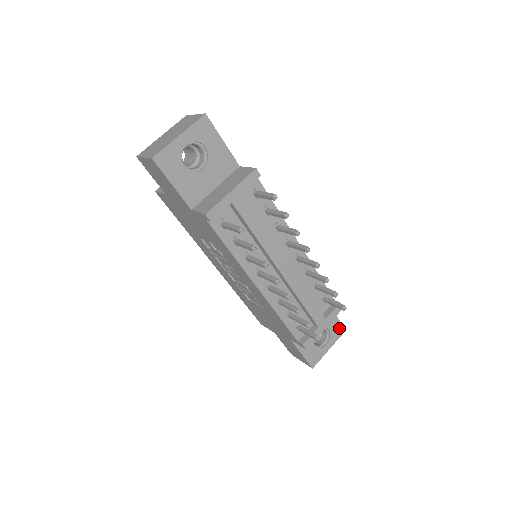
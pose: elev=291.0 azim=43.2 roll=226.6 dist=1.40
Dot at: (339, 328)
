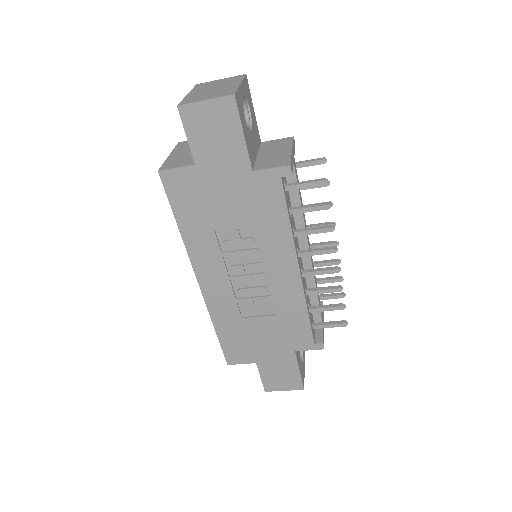
Dot at: occluded
